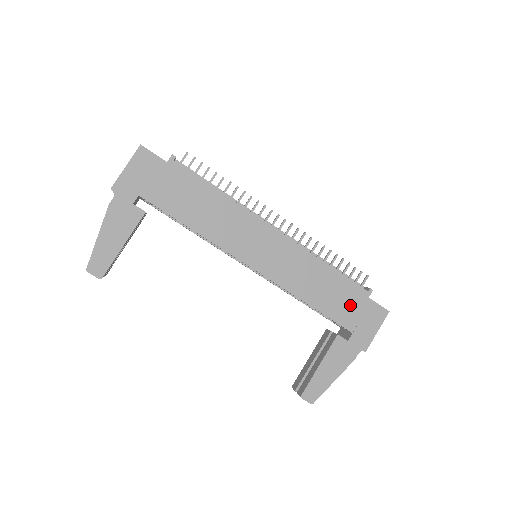
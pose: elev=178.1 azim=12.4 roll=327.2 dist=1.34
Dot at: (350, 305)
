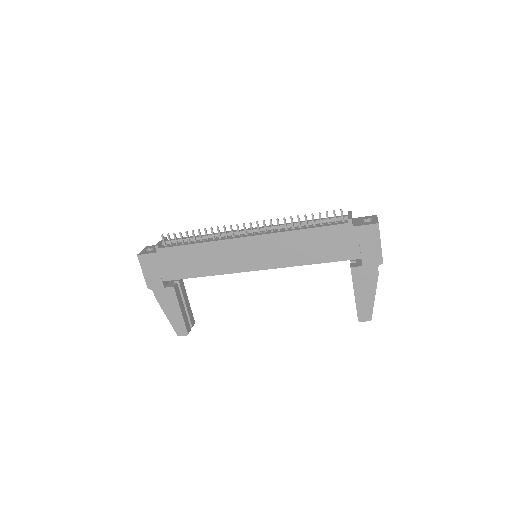
Dot at: (343, 242)
